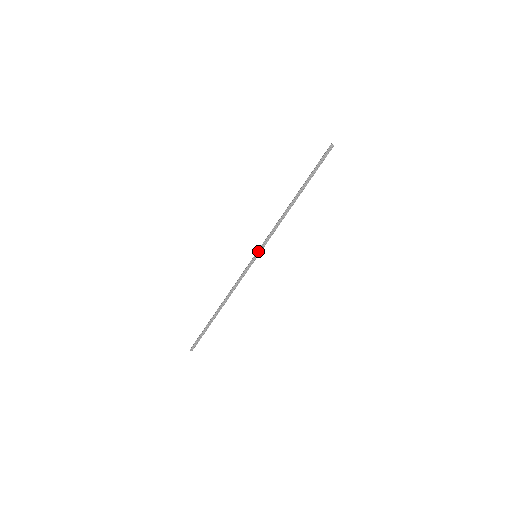
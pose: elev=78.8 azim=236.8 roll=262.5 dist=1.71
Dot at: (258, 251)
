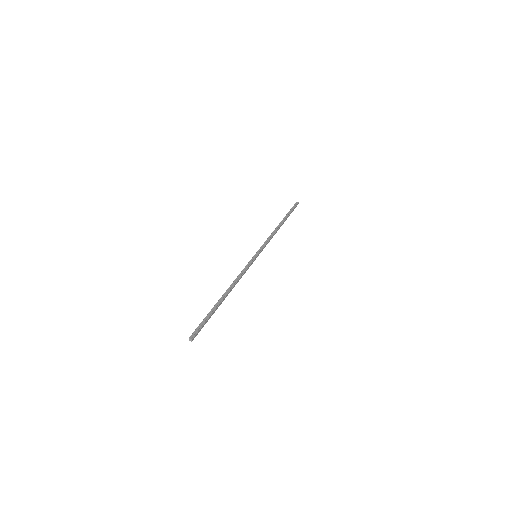
Dot at: (257, 251)
